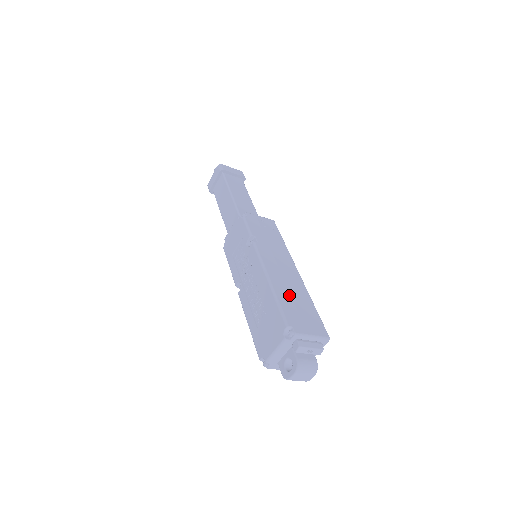
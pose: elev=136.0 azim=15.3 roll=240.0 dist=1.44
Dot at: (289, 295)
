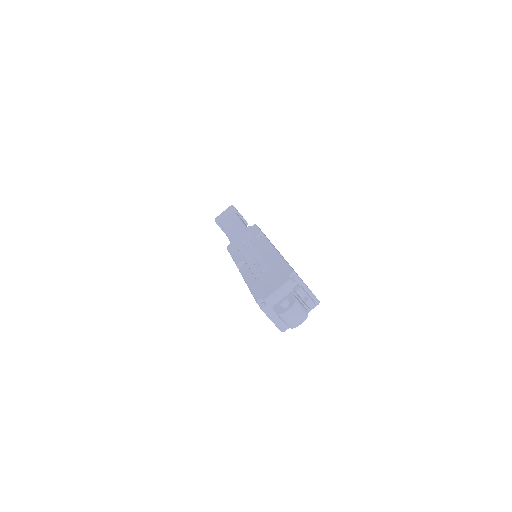
Dot at: occluded
